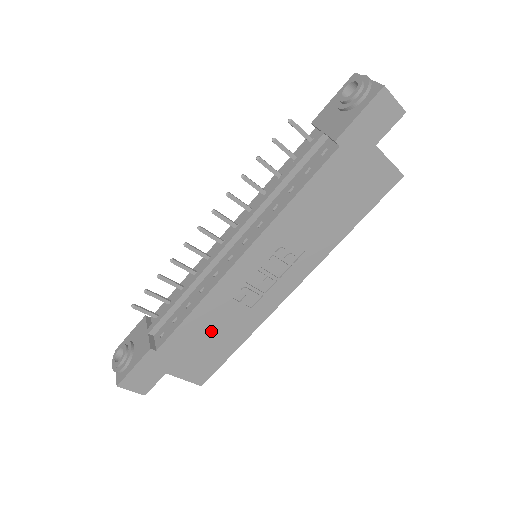
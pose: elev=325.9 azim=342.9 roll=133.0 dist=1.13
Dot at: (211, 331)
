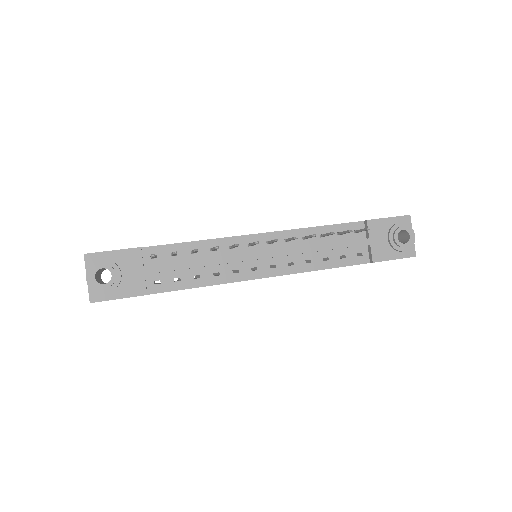
Dot at: occluded
